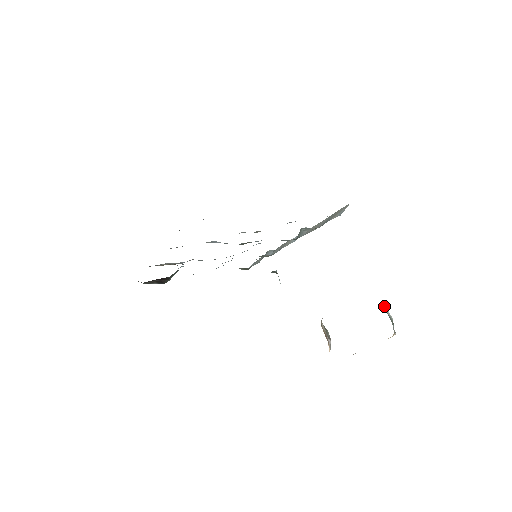
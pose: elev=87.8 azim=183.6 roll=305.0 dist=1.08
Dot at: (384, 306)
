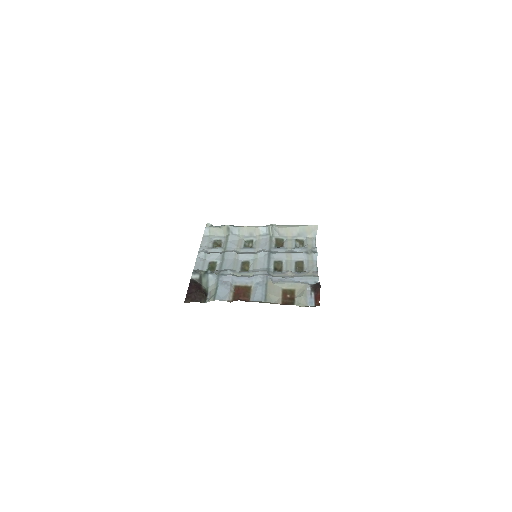
Dot at: occluded
